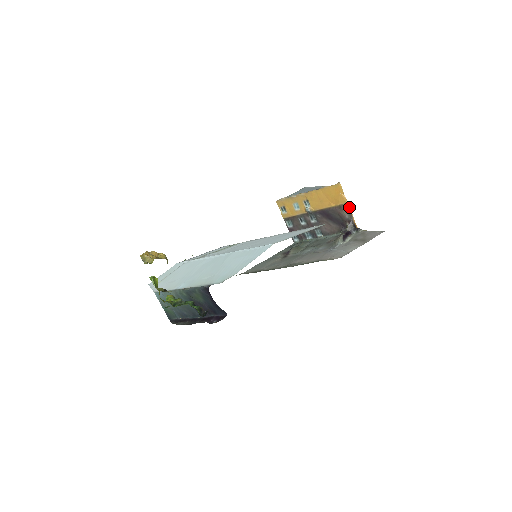
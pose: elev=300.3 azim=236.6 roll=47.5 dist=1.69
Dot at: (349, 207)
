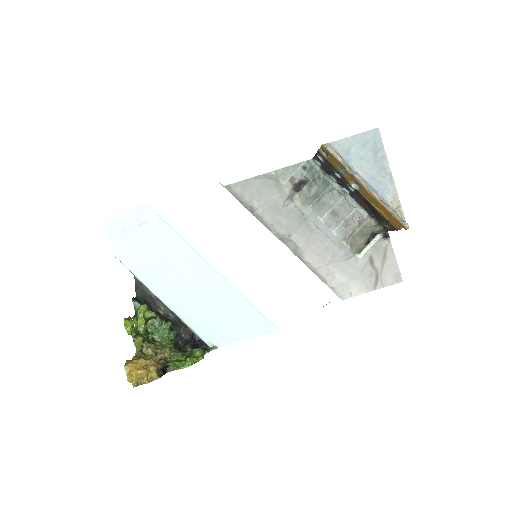
Dot at: (397, 230)
